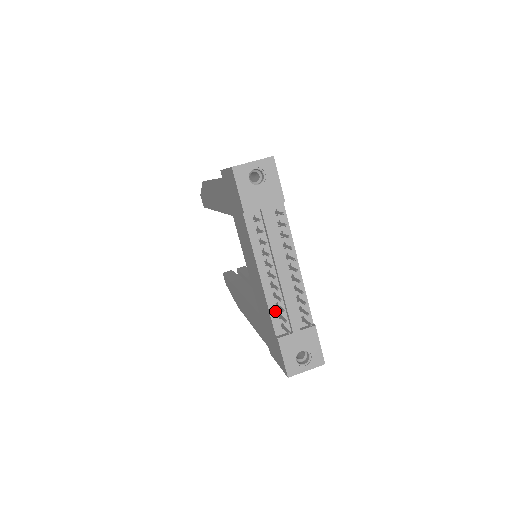
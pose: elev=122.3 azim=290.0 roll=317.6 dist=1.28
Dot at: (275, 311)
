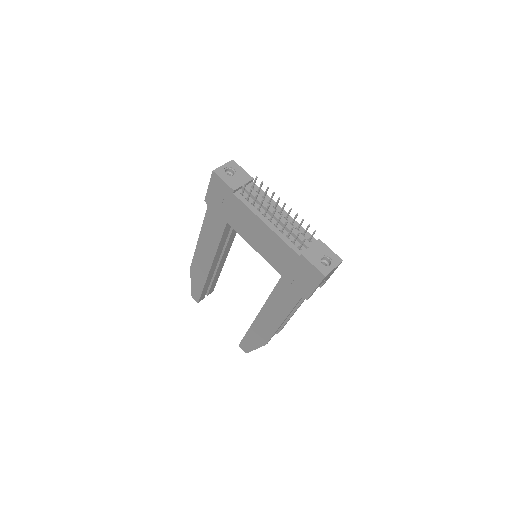
Dot at: (288, 241)
